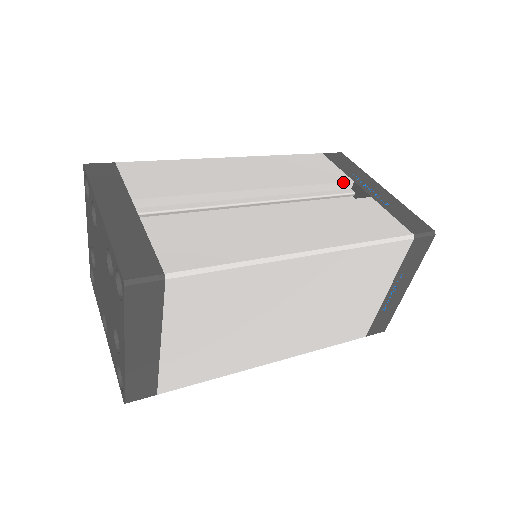
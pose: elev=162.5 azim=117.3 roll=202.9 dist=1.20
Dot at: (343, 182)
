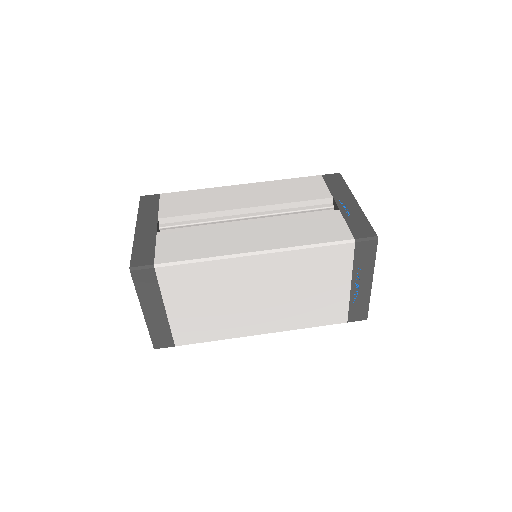
Dot at: (323, 198)
